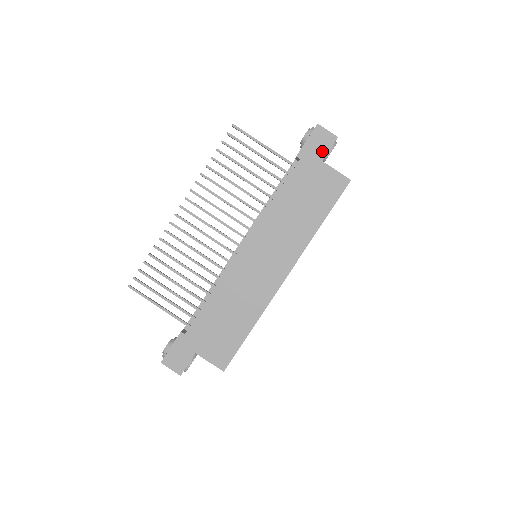
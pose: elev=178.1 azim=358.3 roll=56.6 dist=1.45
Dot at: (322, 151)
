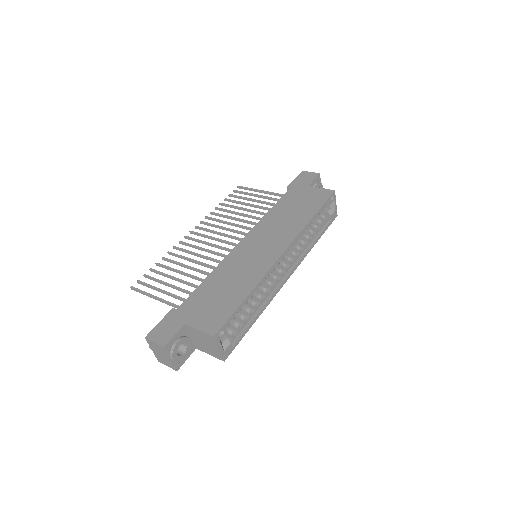
Dot at: (308, 181)
